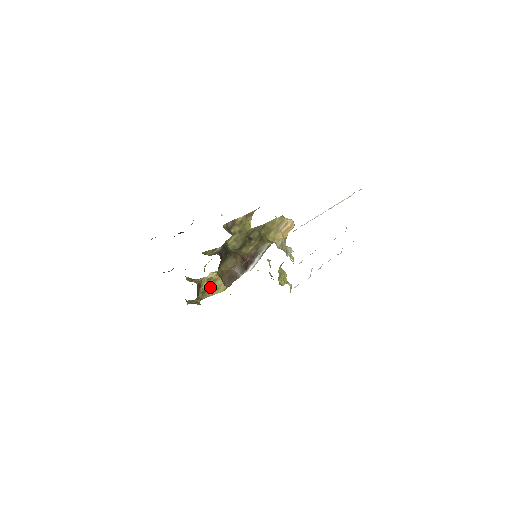
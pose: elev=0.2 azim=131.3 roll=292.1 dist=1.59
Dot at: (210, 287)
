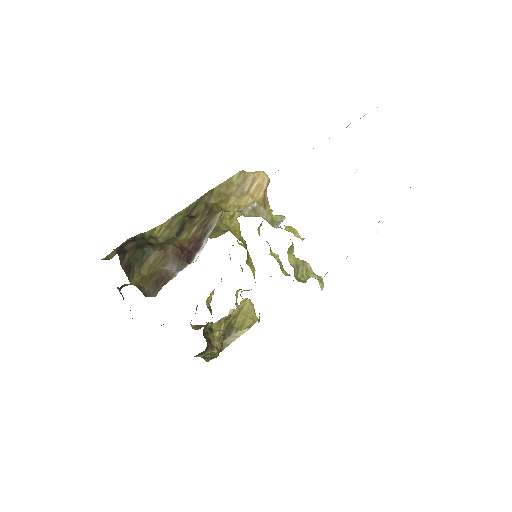
Dot at: (230, 328)
